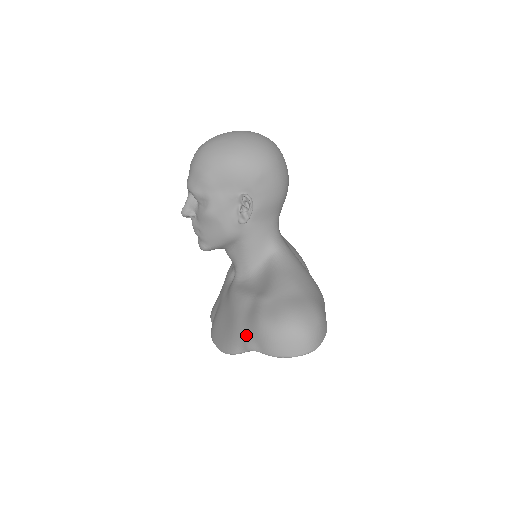
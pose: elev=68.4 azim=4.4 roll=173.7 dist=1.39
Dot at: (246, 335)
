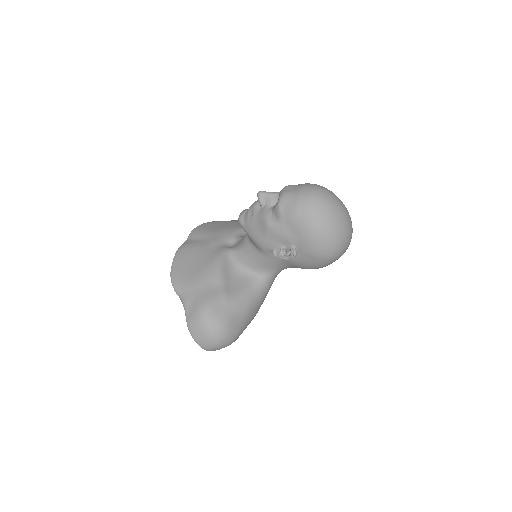
Dot at: (192, 296)
